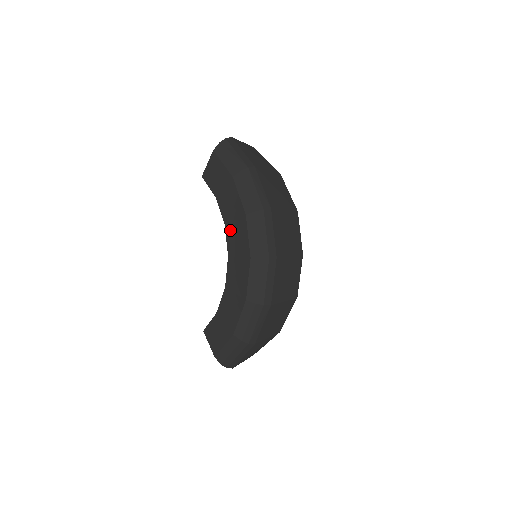
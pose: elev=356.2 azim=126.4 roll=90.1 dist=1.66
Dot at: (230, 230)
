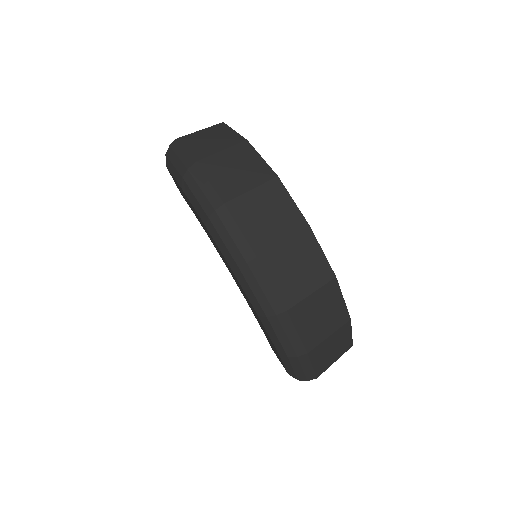
Dot at: (213, 244)
